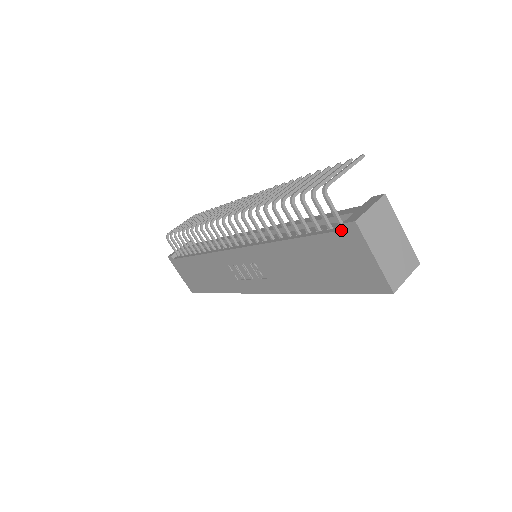
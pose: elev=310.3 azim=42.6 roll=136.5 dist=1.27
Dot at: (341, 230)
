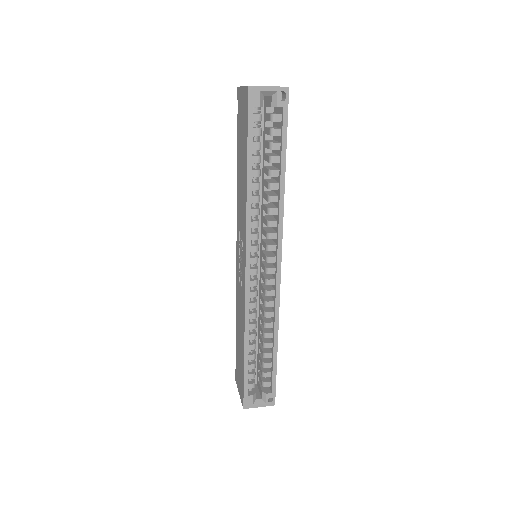
Dot at: occluded
